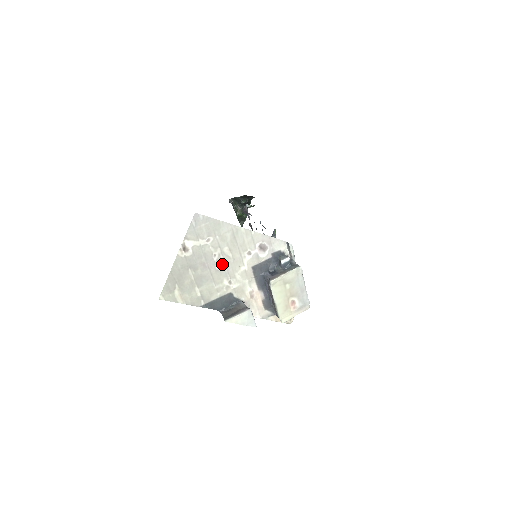
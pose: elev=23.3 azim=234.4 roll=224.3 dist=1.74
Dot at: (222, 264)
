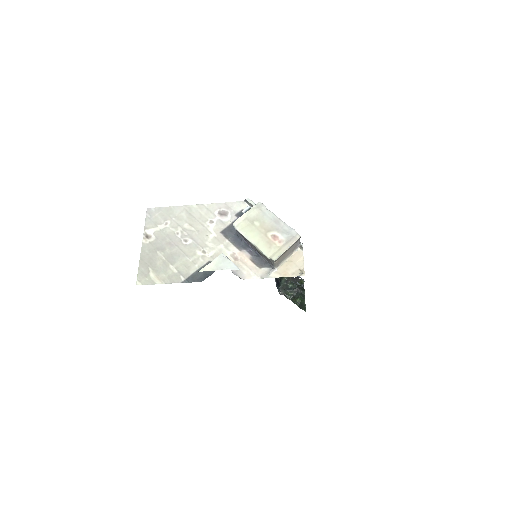
Dot at: (188, 239)
